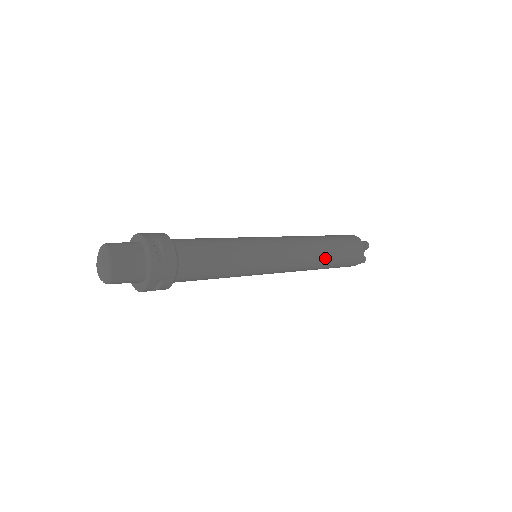
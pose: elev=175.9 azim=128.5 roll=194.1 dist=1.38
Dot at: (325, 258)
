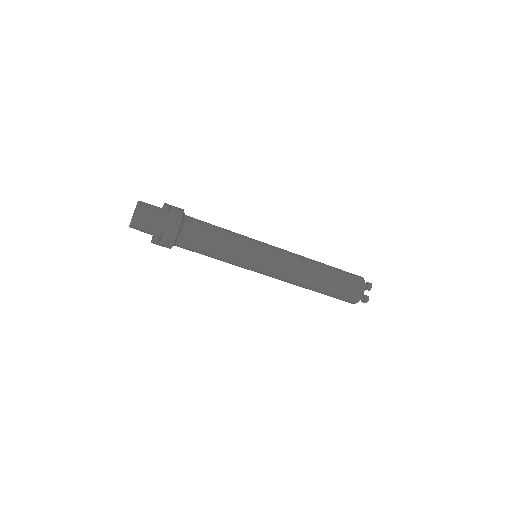
Dot at: (320, 276)
